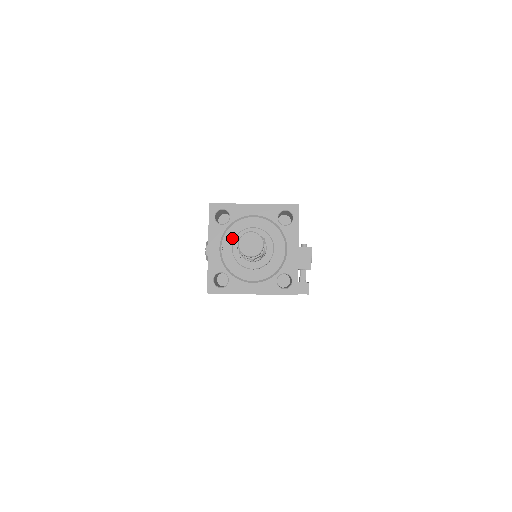
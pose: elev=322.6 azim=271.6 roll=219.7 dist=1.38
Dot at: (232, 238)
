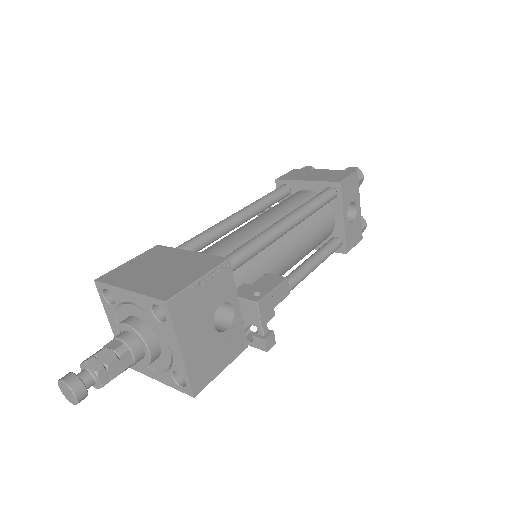
Dot at: occluded
